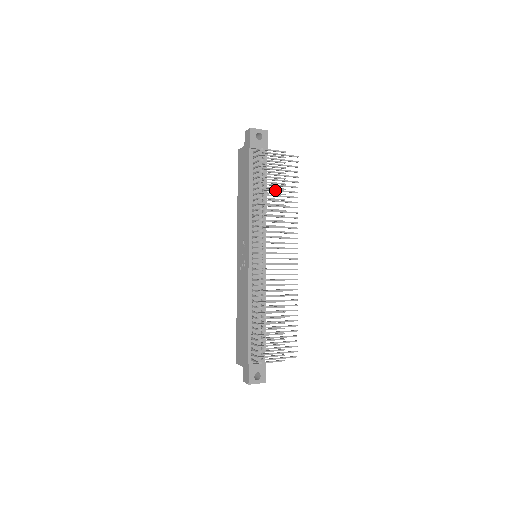
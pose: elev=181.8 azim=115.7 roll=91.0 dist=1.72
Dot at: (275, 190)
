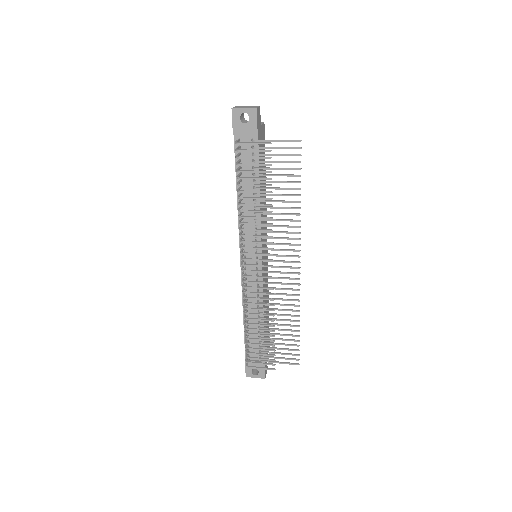
Dot at: (266, 188)
